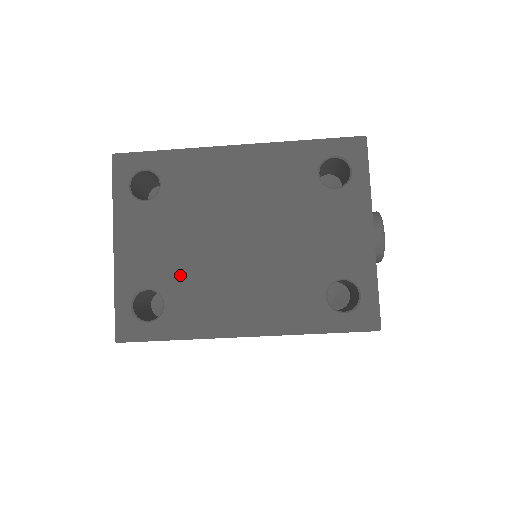
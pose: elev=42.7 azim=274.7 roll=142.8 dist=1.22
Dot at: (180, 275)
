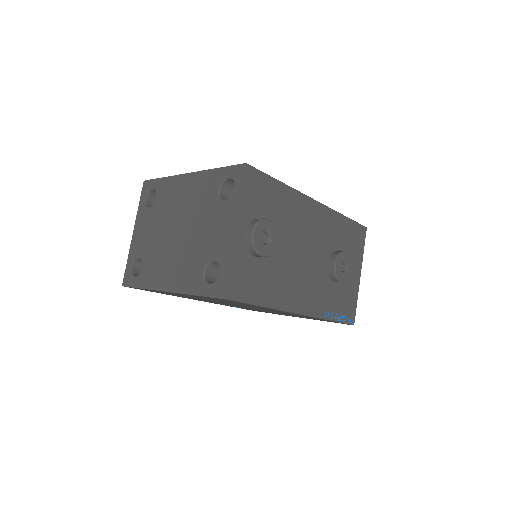
Dot at: (151, 251)
